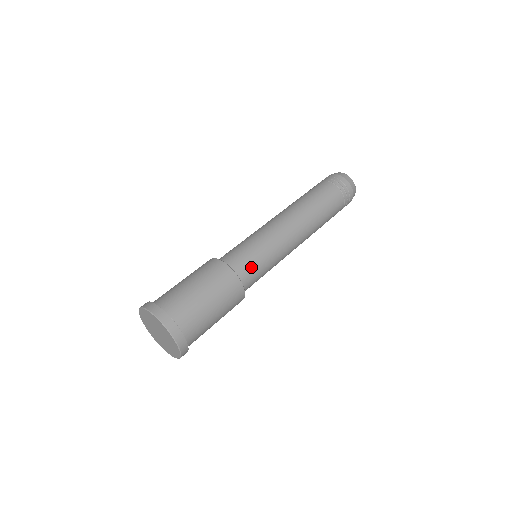
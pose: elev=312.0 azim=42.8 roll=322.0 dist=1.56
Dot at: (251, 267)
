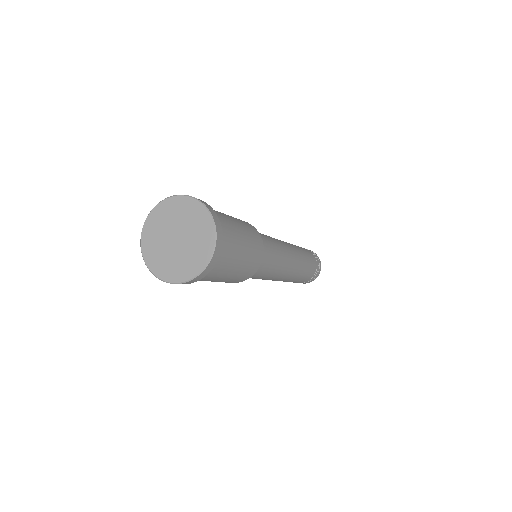
Dot at: (264, 240)
